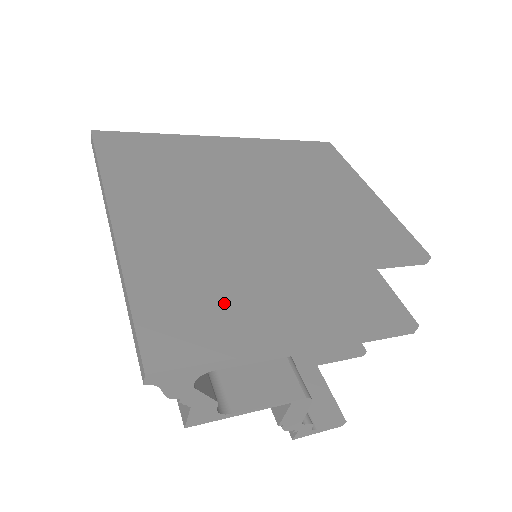
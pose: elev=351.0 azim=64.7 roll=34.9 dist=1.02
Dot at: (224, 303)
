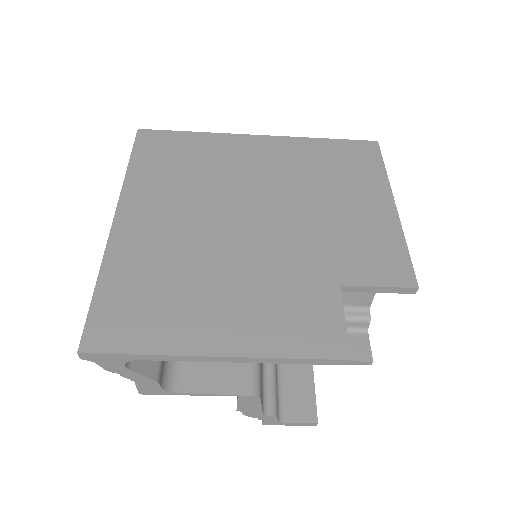
Dot at: (168, 305)
